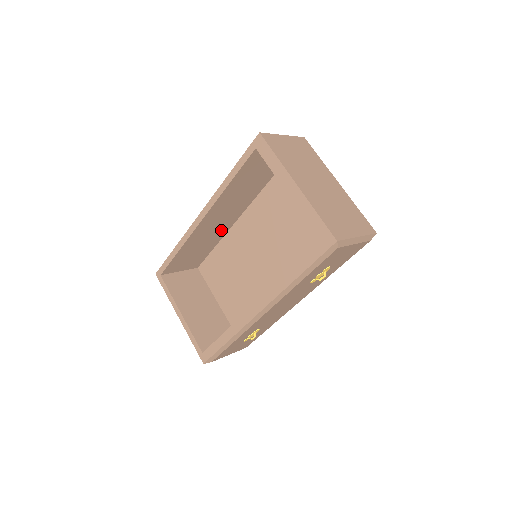
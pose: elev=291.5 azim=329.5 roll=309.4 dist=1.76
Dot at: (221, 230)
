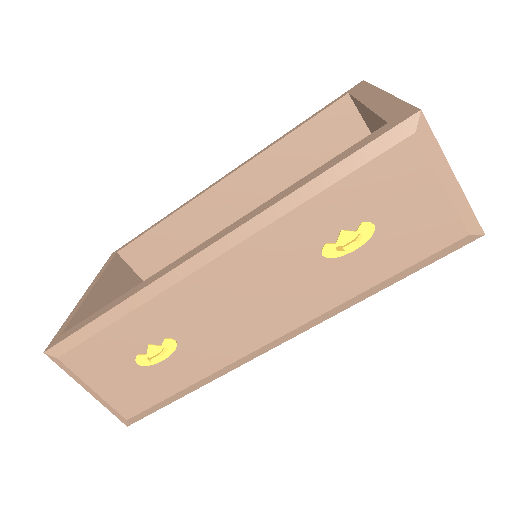
Dot at: occluded
